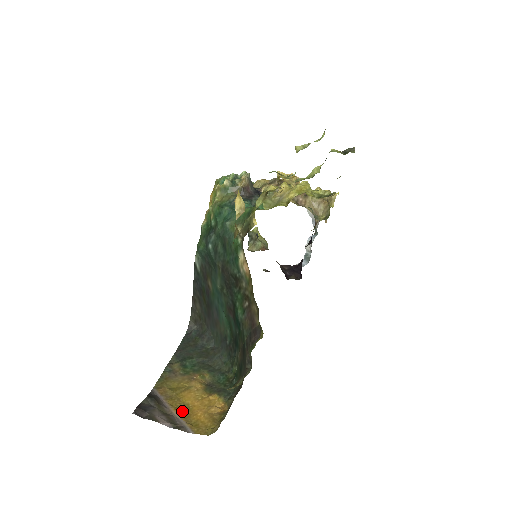
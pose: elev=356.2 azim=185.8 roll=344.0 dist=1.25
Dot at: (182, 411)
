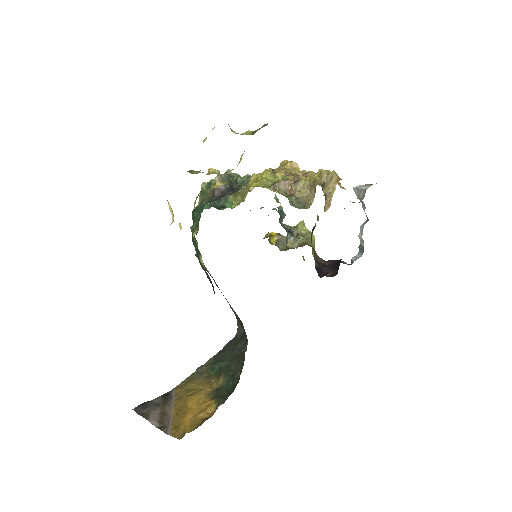
Dot at: (178, 412)
